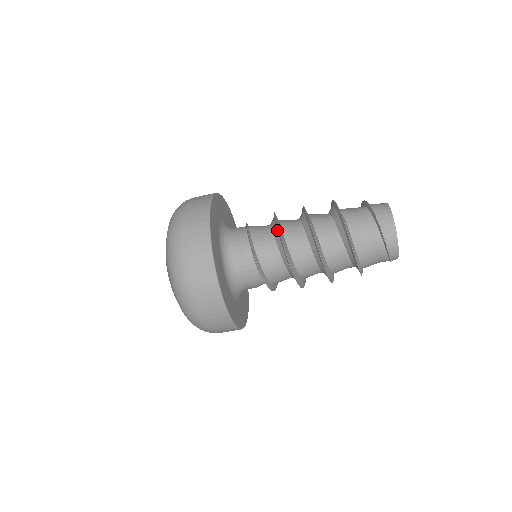
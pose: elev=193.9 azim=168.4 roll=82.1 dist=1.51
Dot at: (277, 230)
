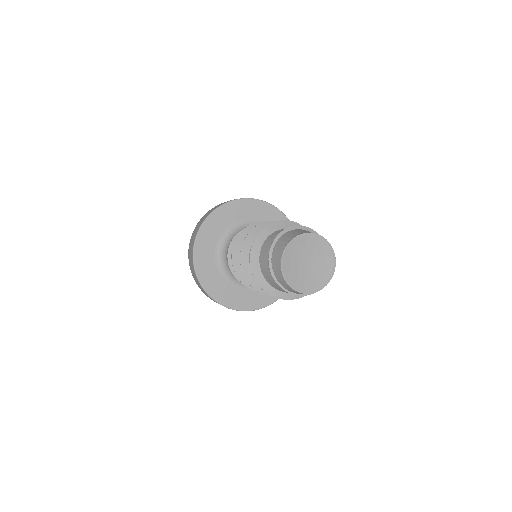
Dot at: (236, 251)
